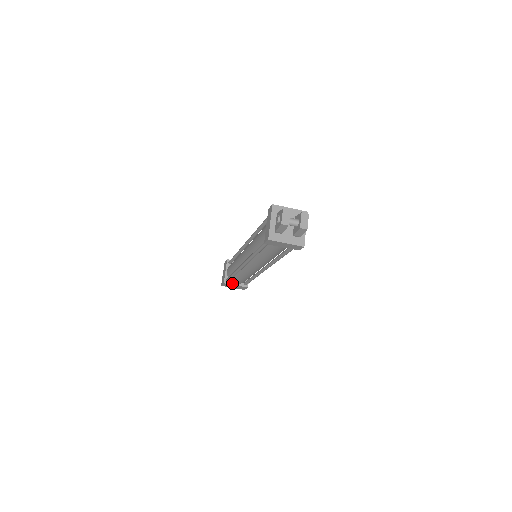
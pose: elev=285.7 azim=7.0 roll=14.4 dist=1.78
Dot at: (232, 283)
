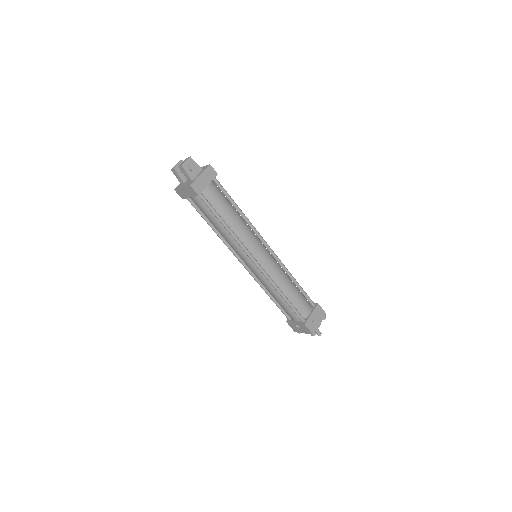
Dot at: (293, 321)
